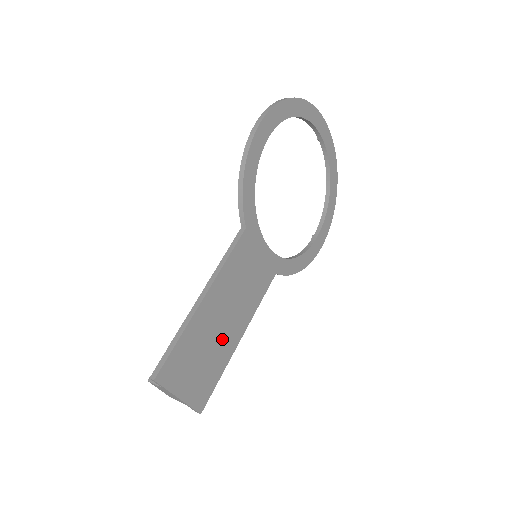
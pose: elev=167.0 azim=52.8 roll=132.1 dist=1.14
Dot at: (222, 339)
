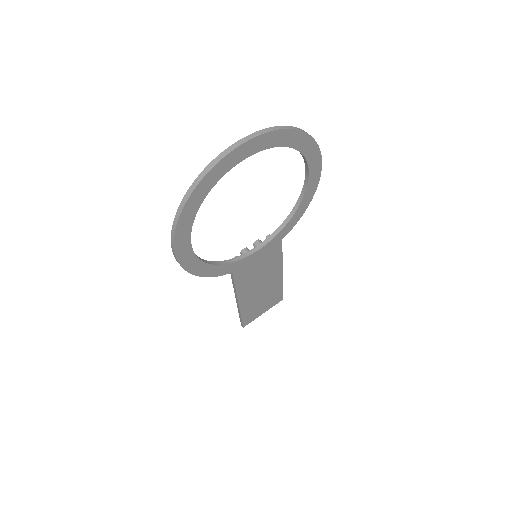
Dot at: (268, 288)
